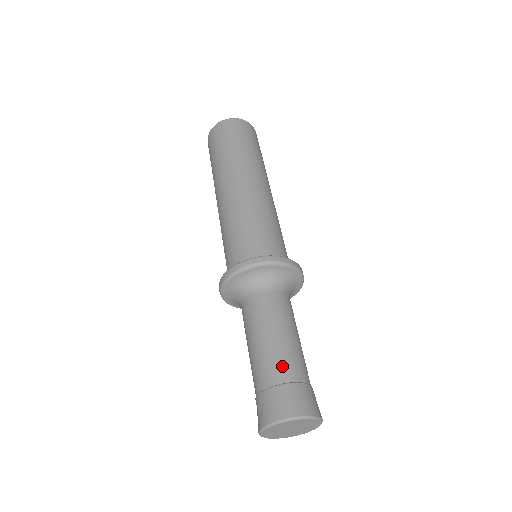
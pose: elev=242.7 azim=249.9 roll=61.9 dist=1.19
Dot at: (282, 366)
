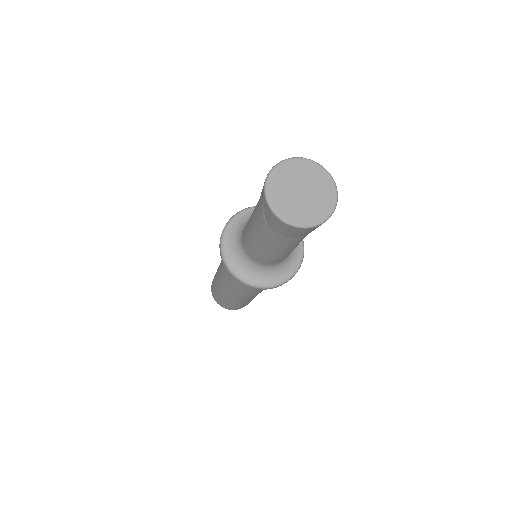
Dot at: occluded
